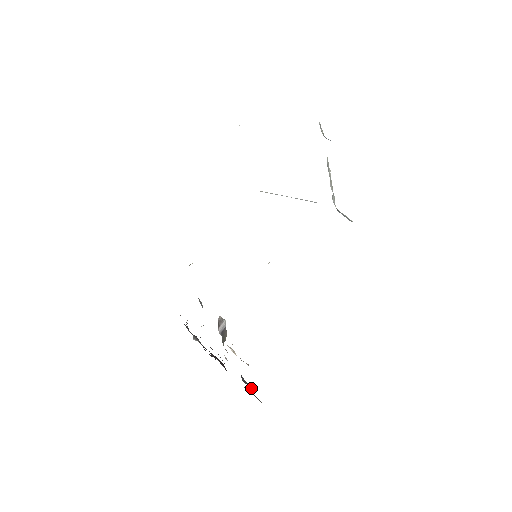
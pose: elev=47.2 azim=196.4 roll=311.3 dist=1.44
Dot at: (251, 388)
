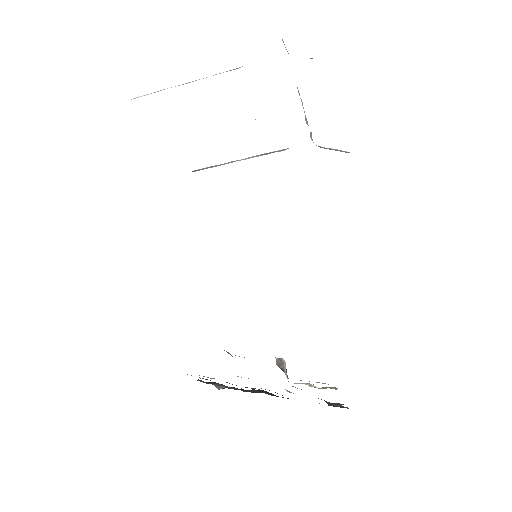
Dot at: (341, 405)
